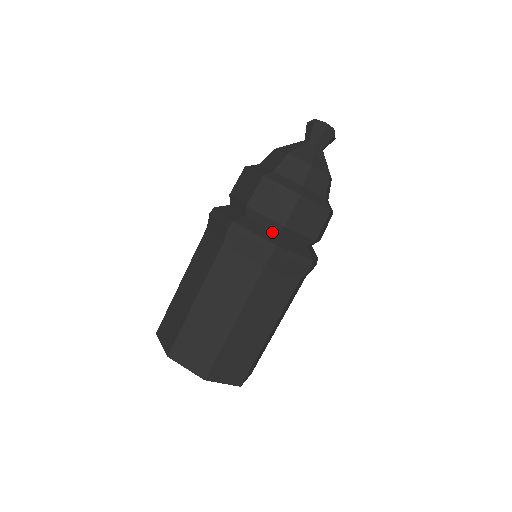
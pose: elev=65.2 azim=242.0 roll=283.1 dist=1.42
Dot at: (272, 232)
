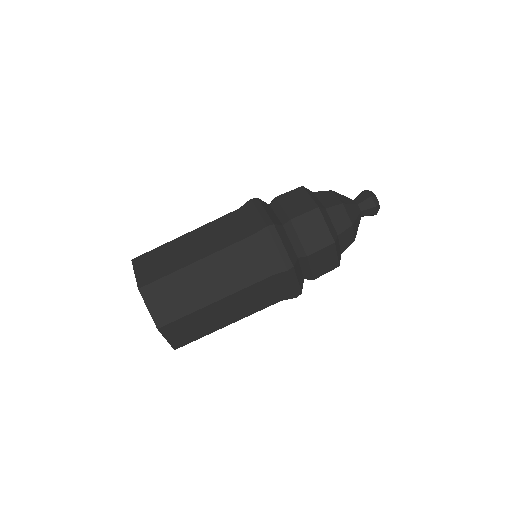
Dot at: (279, 221)
